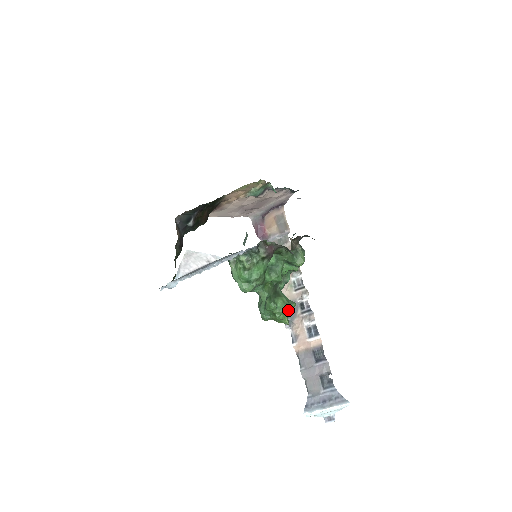
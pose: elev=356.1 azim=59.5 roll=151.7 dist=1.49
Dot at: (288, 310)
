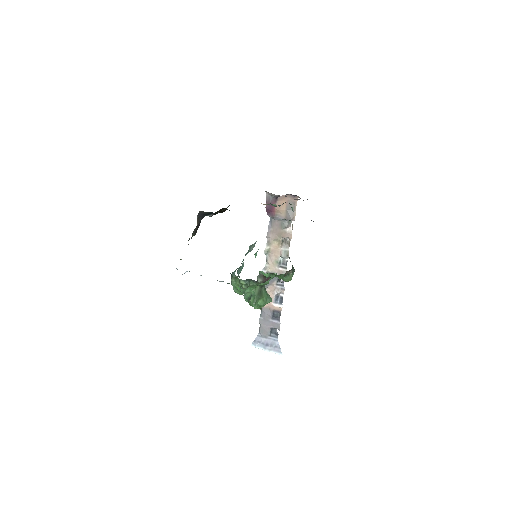
Dot at: (264, 305)
